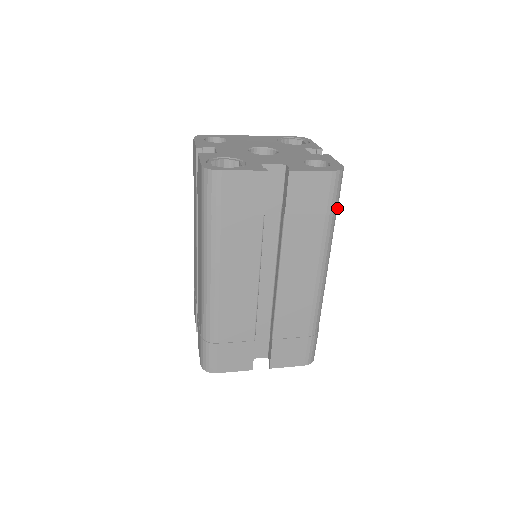
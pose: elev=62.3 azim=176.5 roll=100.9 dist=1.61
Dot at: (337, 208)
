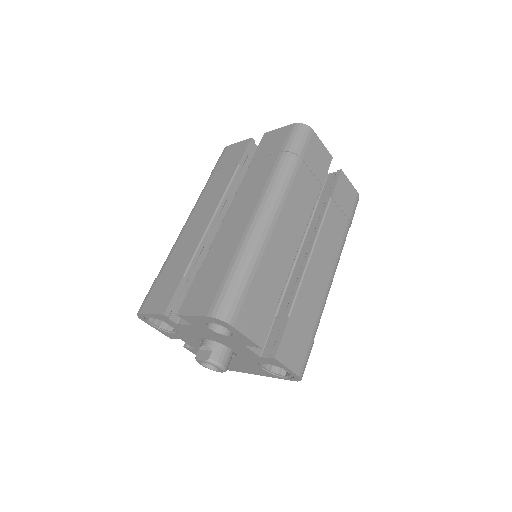
Dot at: (295, 152)
